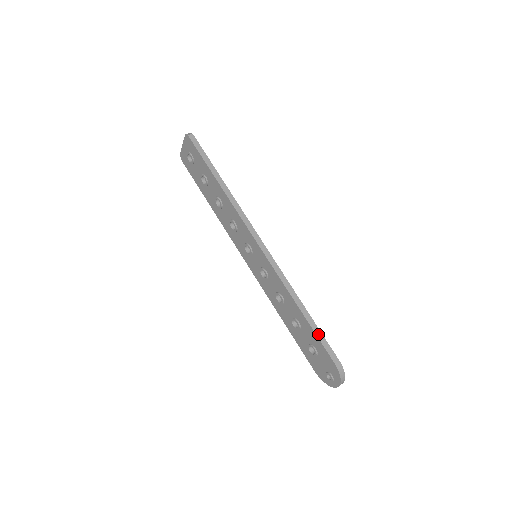
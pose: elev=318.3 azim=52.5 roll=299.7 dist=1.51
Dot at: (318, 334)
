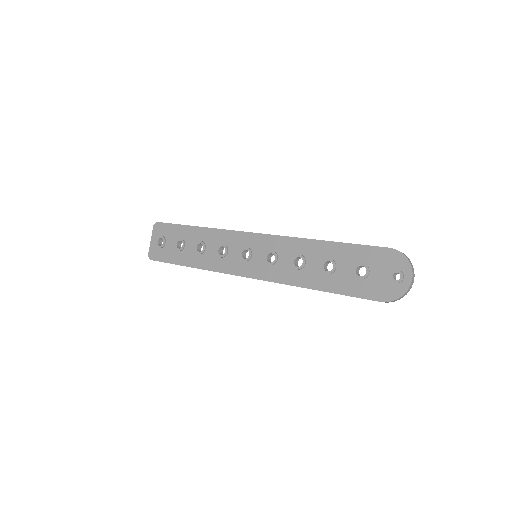
Dot at: (355, 244)
